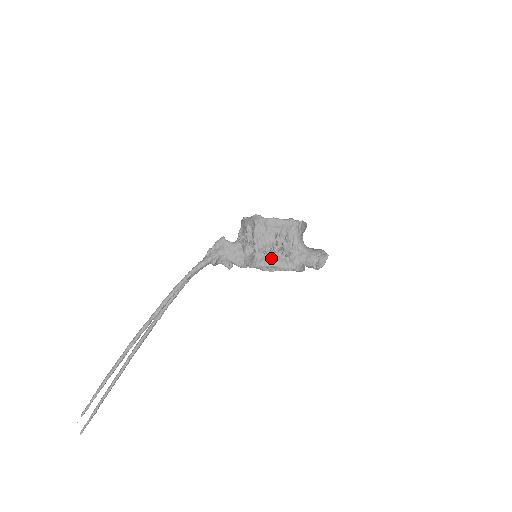
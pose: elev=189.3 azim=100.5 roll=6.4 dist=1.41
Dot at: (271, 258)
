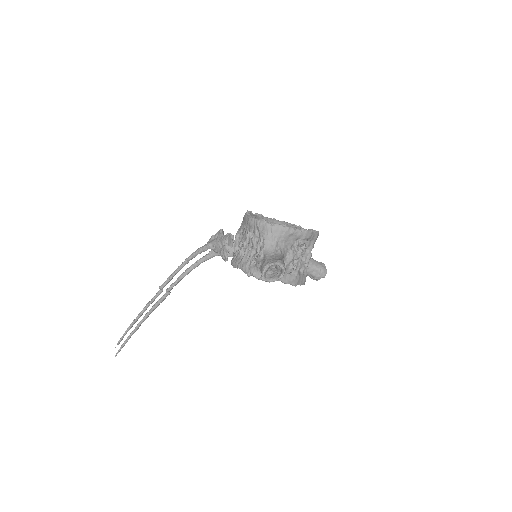
Dot at: (239, 258)
